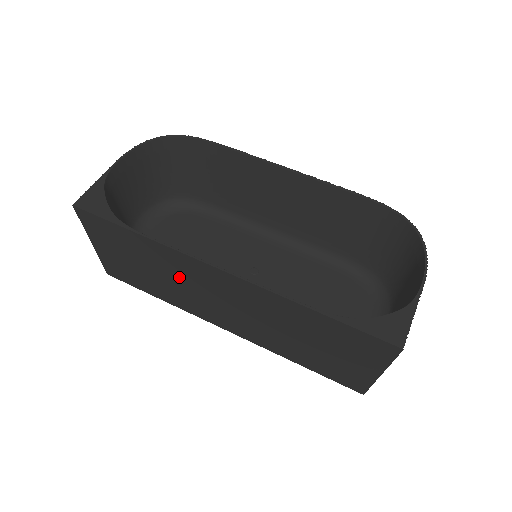
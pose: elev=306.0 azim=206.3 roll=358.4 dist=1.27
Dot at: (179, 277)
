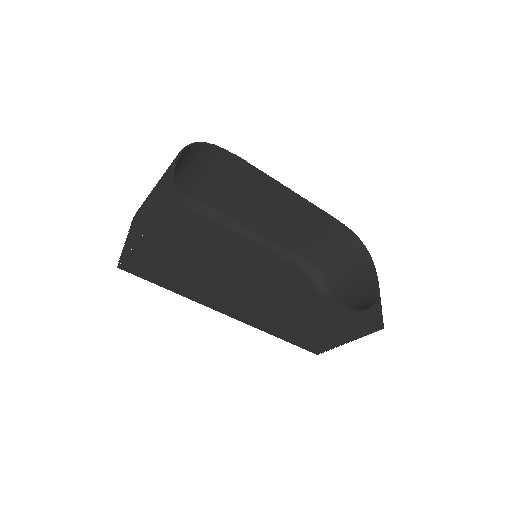
Dot at: (229, 278)
